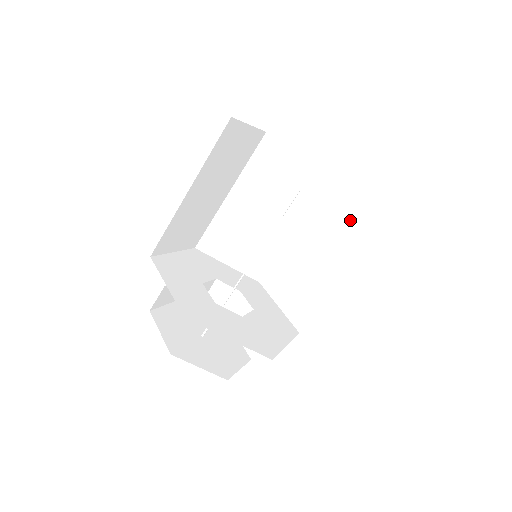
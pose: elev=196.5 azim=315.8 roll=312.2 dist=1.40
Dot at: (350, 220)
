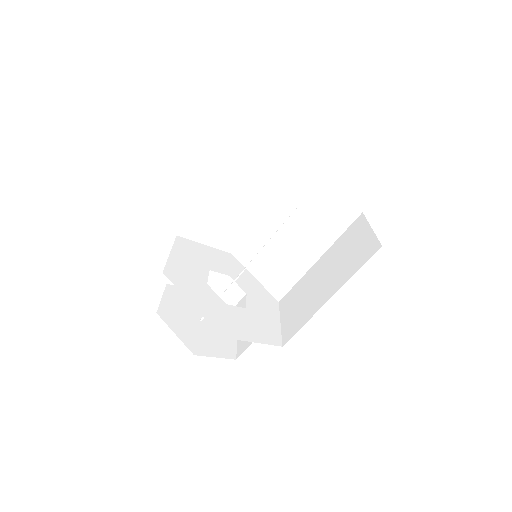
Dot at: (356, 249)
